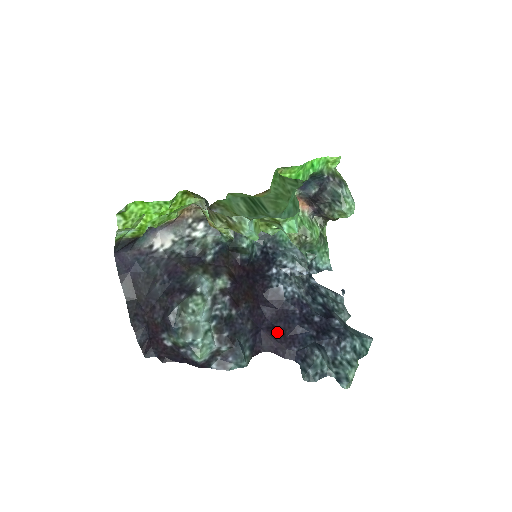
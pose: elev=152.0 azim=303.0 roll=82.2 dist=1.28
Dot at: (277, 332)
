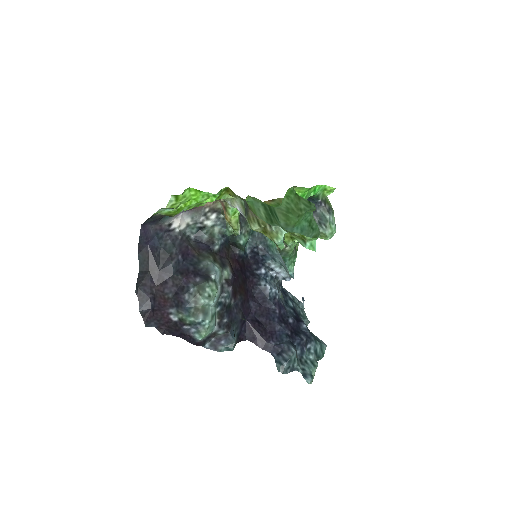
Dot at: (260, 325)
